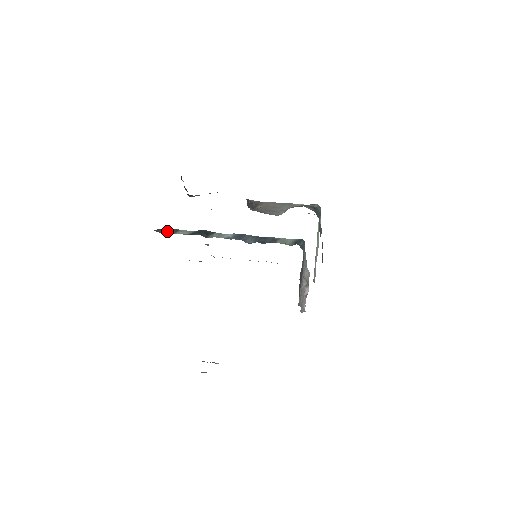
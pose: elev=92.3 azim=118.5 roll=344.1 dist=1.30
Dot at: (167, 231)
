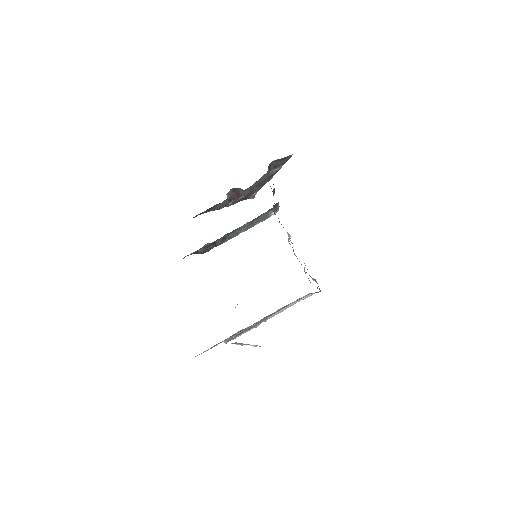
Dot at: occluded
